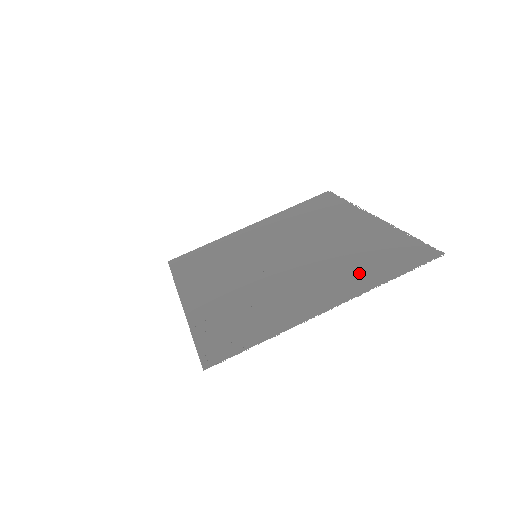
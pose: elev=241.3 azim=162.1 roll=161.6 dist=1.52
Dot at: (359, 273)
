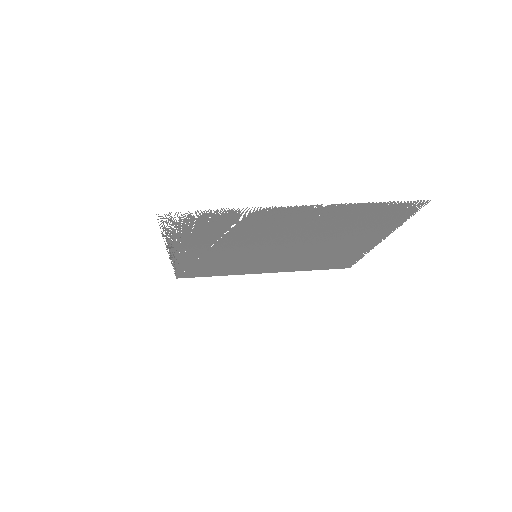
Dot at: (342, 215)
